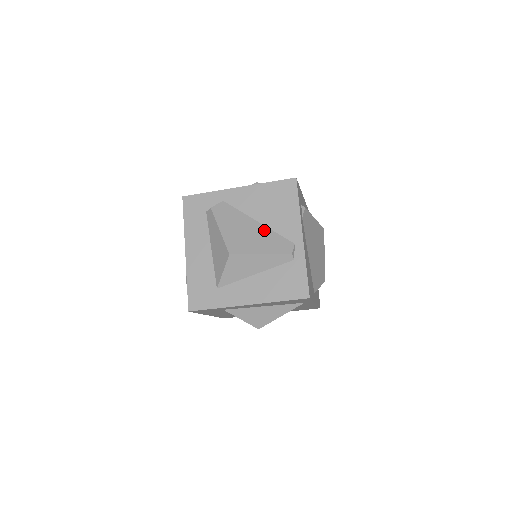
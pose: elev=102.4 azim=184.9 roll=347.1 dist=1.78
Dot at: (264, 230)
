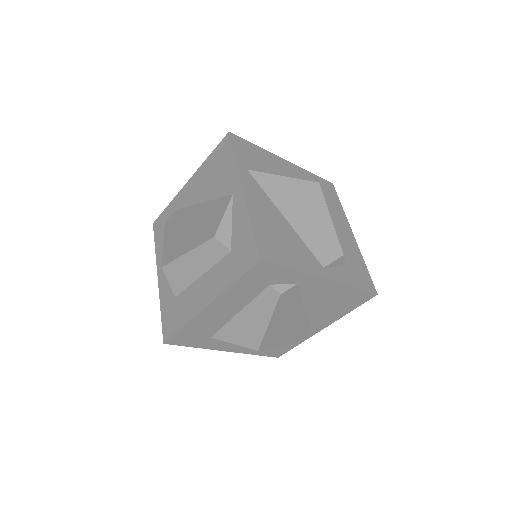
Dot at: (303, 320)
